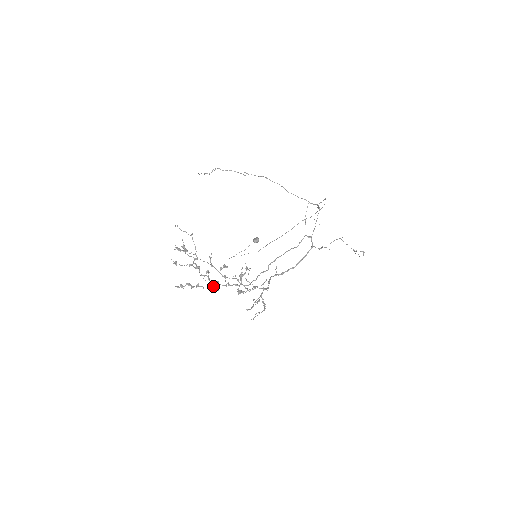
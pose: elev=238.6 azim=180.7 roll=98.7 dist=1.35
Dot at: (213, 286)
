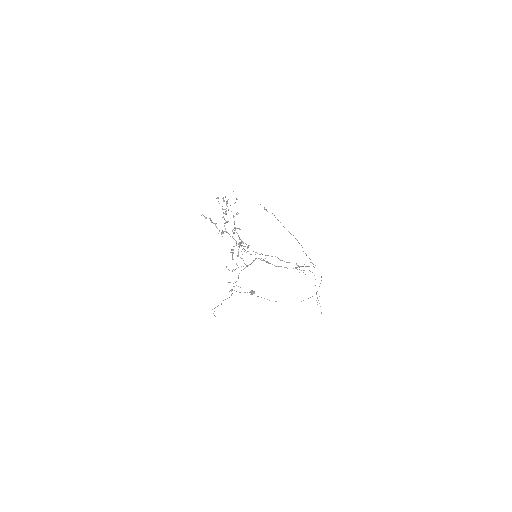
Dot at: (223, 231)
